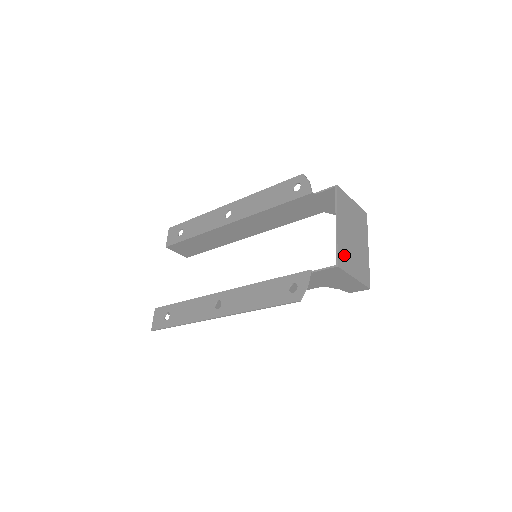
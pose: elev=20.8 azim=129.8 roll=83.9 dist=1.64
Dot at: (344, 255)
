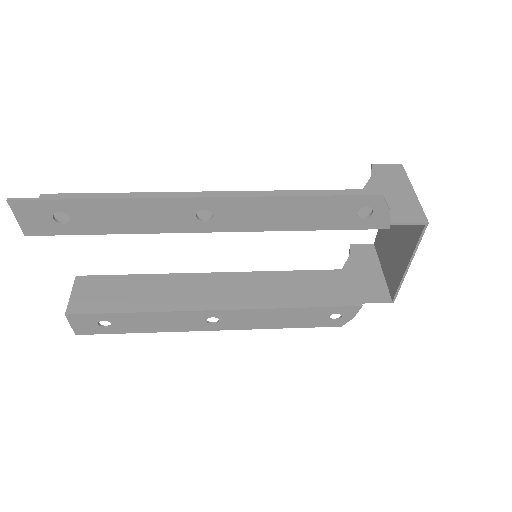
Dot at: (395, 278)
